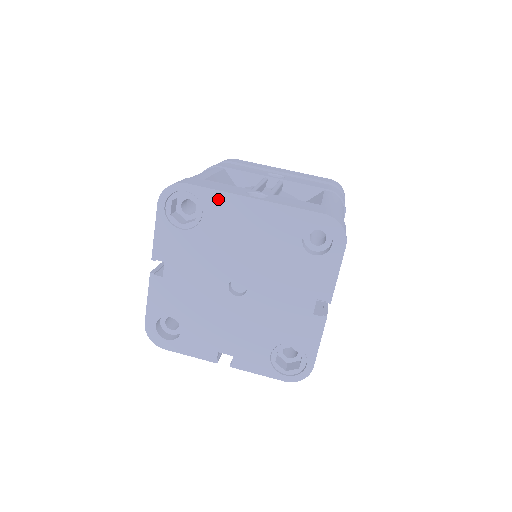
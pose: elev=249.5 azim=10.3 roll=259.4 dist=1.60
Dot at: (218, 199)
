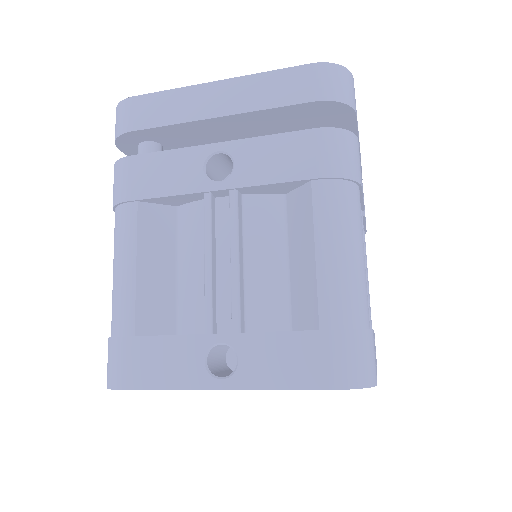
Dot at: occluded
